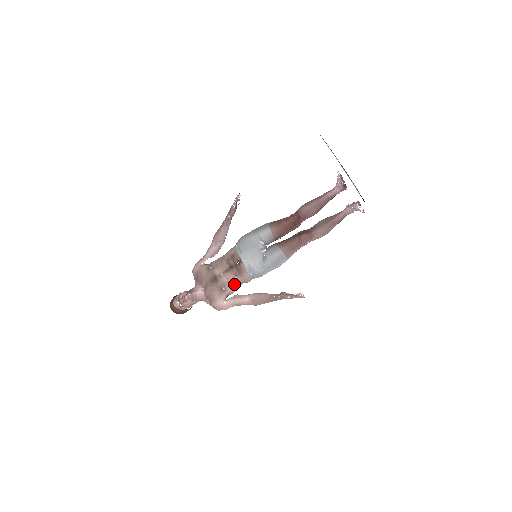
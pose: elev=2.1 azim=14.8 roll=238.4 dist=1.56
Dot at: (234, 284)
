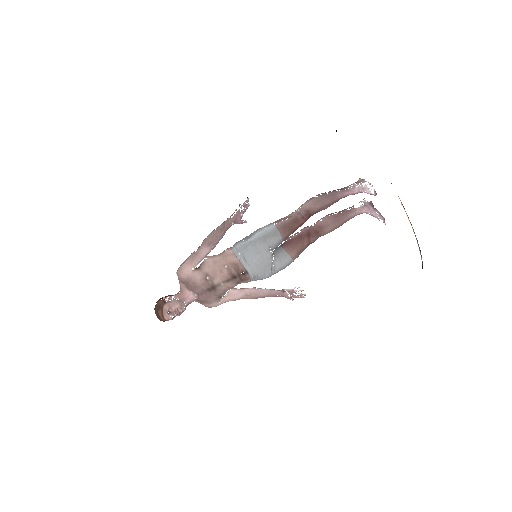
Dot at: occluded
